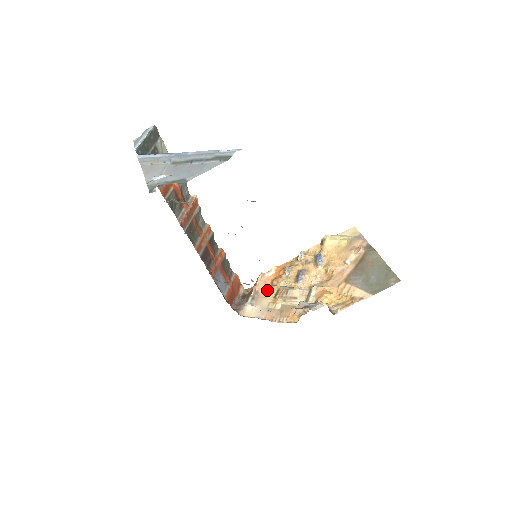
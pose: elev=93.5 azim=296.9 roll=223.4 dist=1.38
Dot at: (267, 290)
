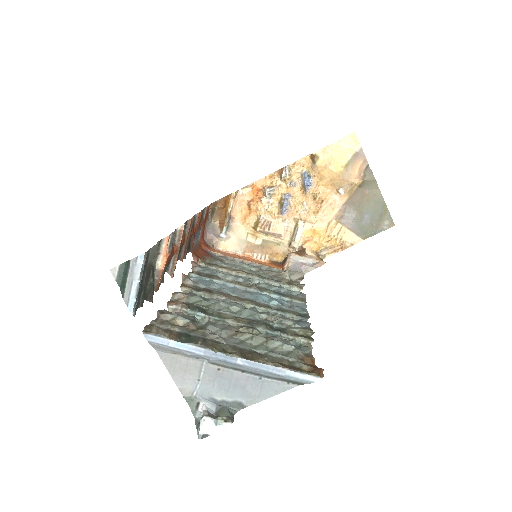
Dot at: (244, 215)
